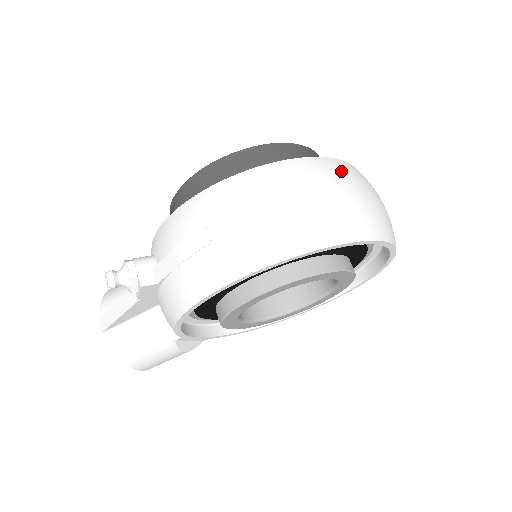
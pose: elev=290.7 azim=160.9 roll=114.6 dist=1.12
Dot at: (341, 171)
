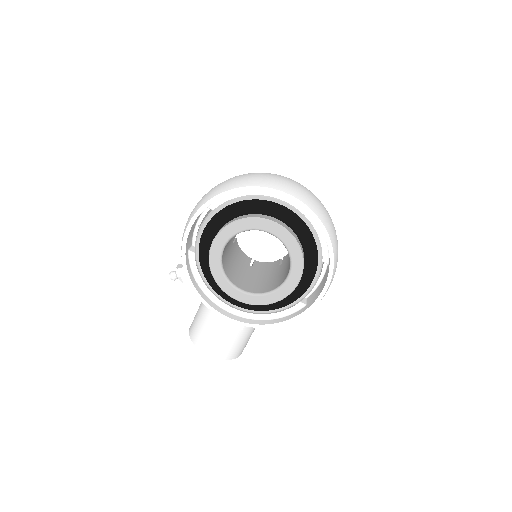
Dot at: occluded
